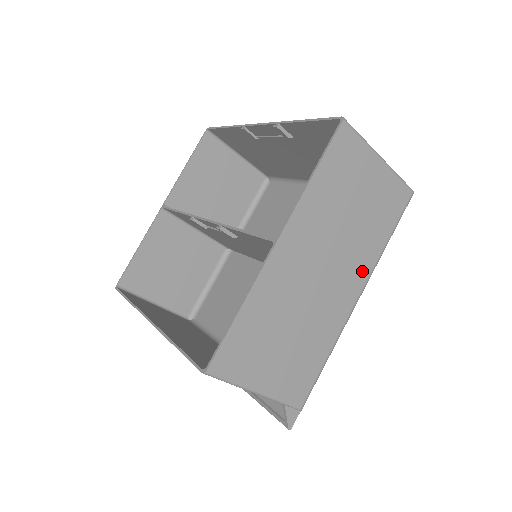
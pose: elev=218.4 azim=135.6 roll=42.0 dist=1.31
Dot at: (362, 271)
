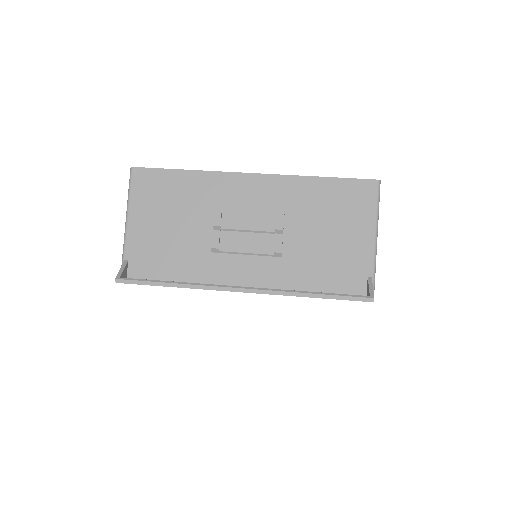
Dot at: occluded
